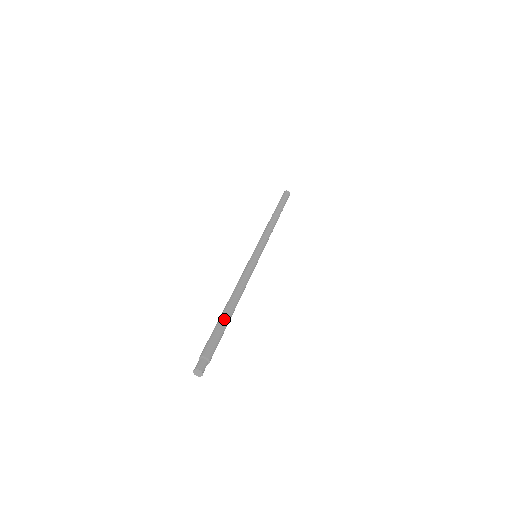
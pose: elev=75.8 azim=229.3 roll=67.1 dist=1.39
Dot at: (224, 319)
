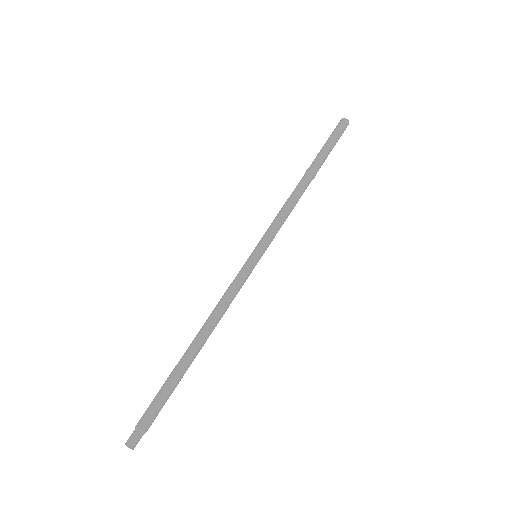
Dot at: (179, 373)
